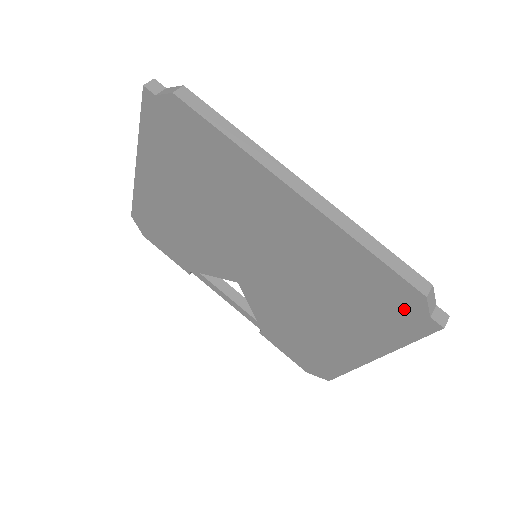
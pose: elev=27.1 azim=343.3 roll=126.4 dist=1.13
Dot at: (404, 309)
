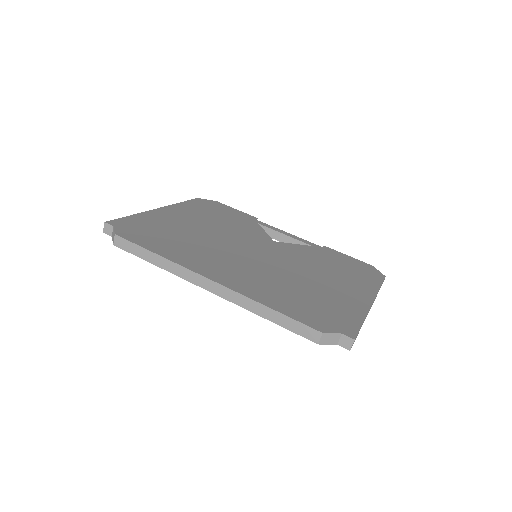
Dot at: occluded
